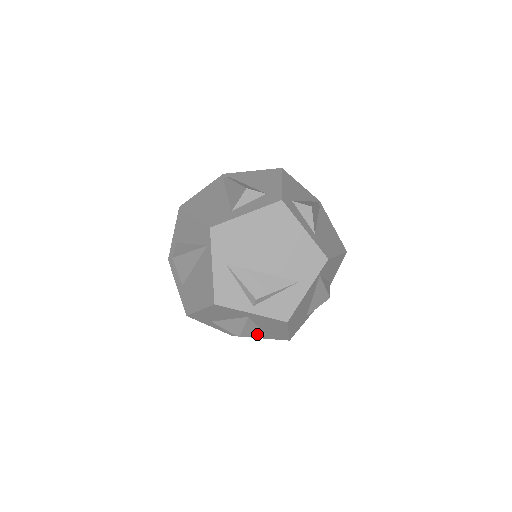
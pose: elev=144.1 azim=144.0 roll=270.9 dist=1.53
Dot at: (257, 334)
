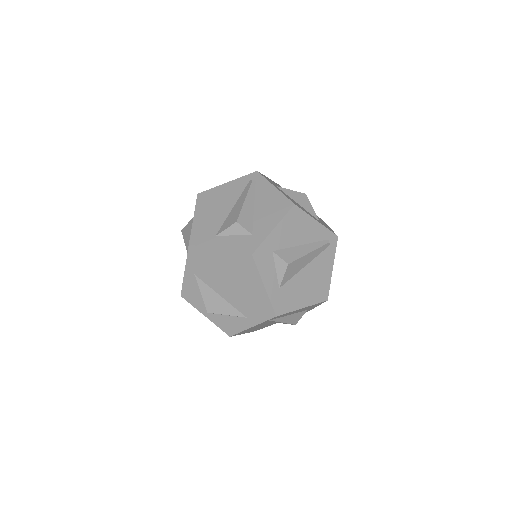
Dot at: occluded
